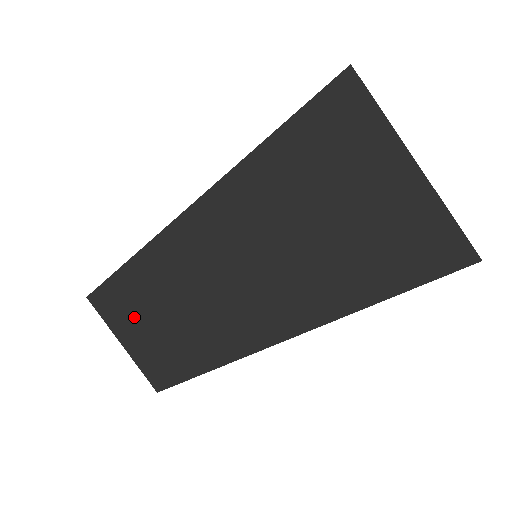
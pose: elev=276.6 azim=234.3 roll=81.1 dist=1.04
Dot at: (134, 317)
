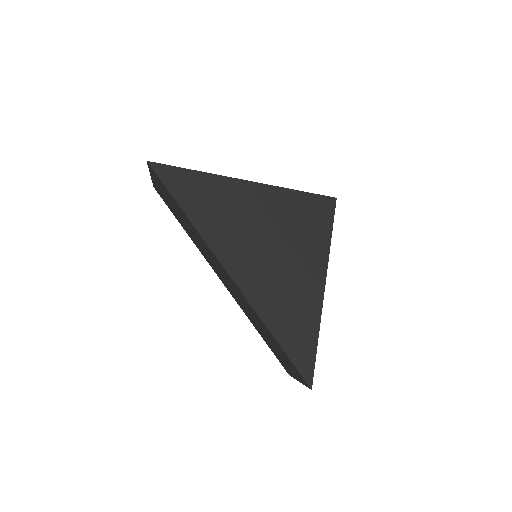
Dot at: (171, 202)
